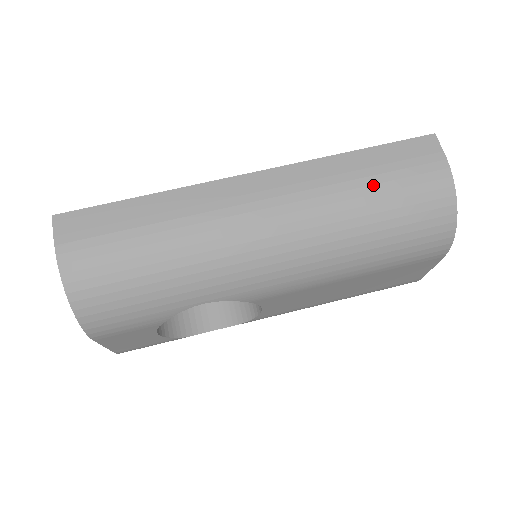
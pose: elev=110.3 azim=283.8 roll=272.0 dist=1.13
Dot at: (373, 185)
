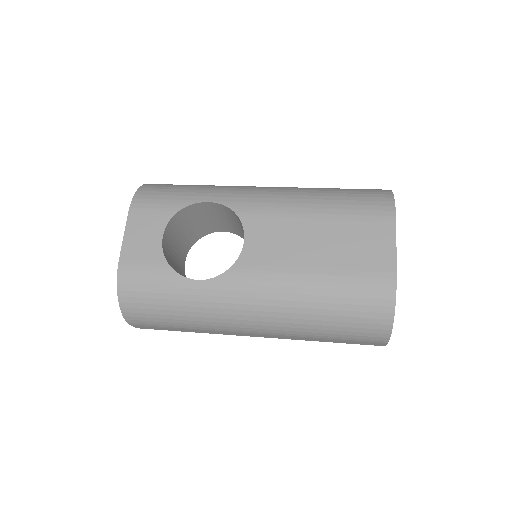
Dot at: occluded
